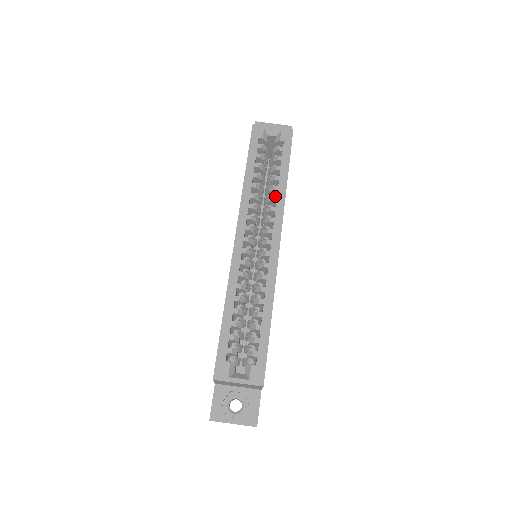
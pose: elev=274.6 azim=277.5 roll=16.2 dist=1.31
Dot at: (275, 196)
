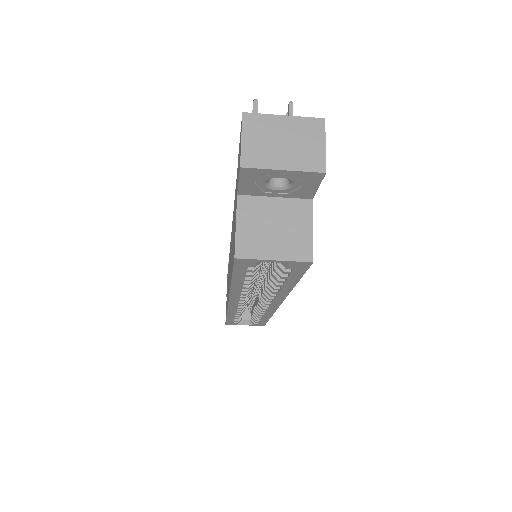
Dot at: occluded
